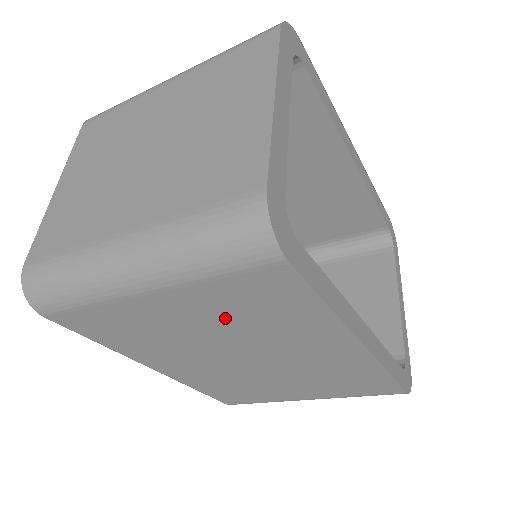
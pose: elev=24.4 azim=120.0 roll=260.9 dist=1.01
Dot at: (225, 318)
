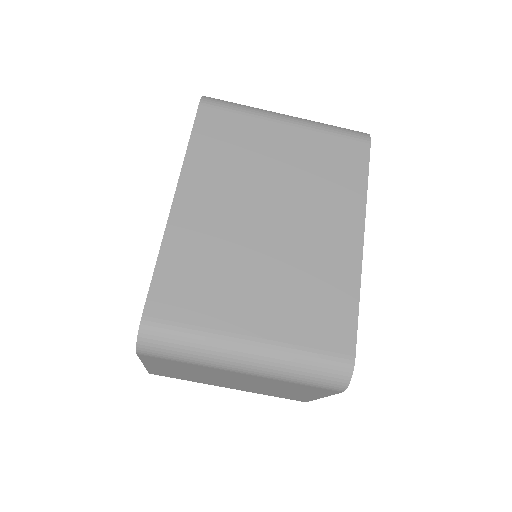
Dot at: (305, 164)
